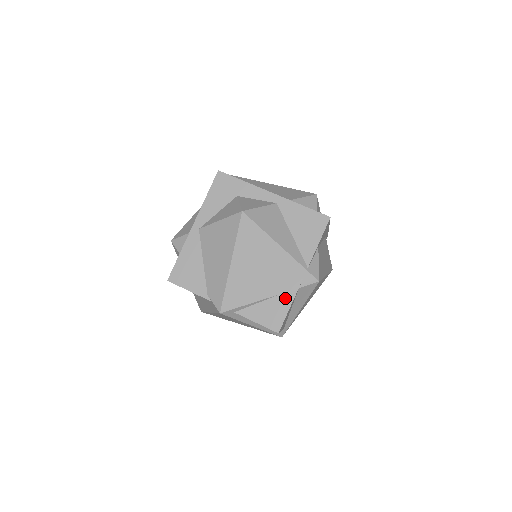
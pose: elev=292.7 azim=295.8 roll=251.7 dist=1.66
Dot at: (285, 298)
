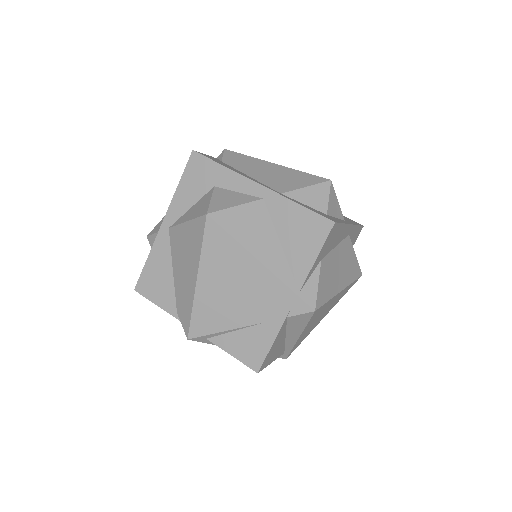
Dot at: (268, 329)
